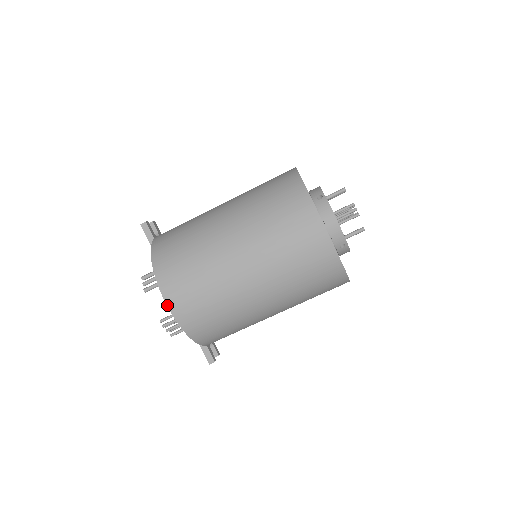
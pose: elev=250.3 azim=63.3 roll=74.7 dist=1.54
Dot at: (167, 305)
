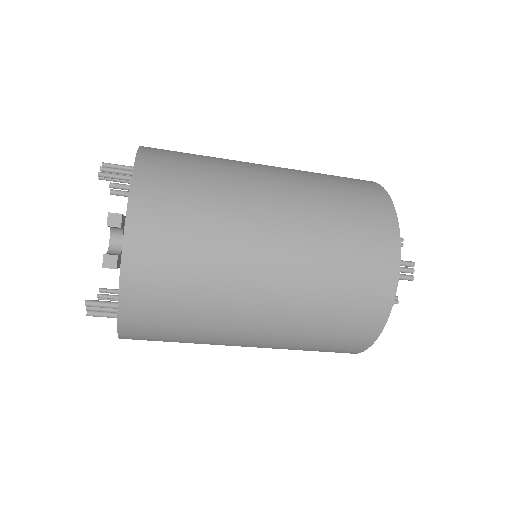
Dot at: occluded
